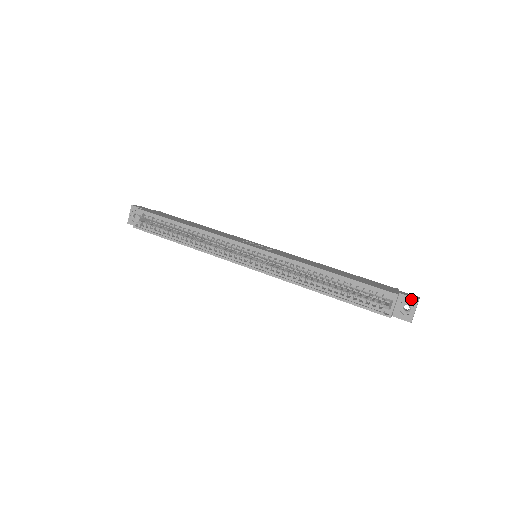
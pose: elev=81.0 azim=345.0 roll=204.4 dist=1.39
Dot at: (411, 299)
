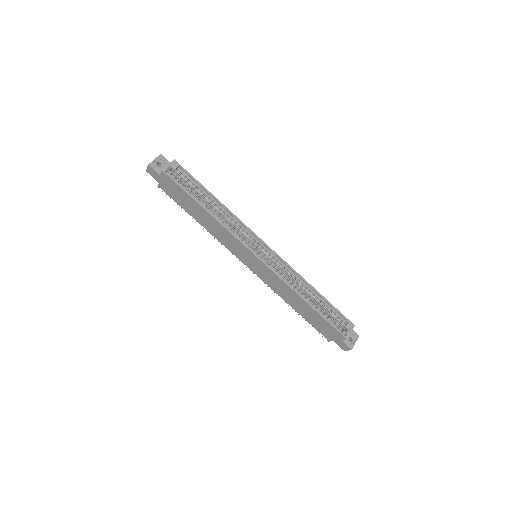
Dot at: (355, 334)
